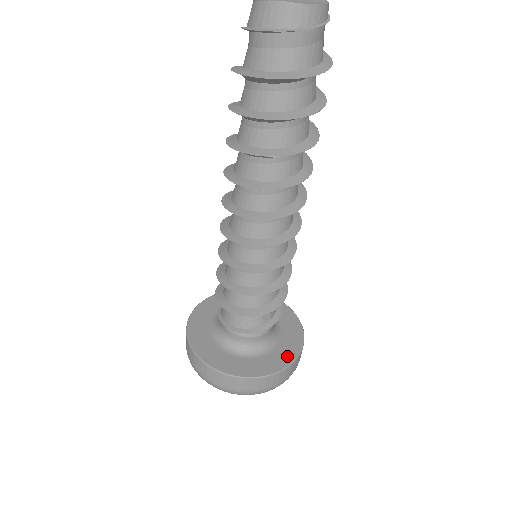
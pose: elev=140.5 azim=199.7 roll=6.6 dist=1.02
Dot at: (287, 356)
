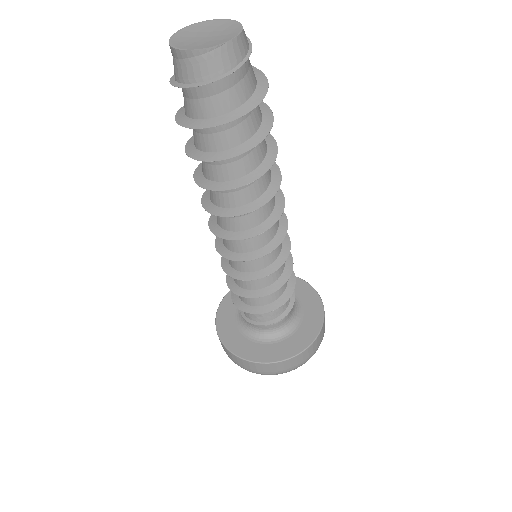
Dot at: (313, 299)
